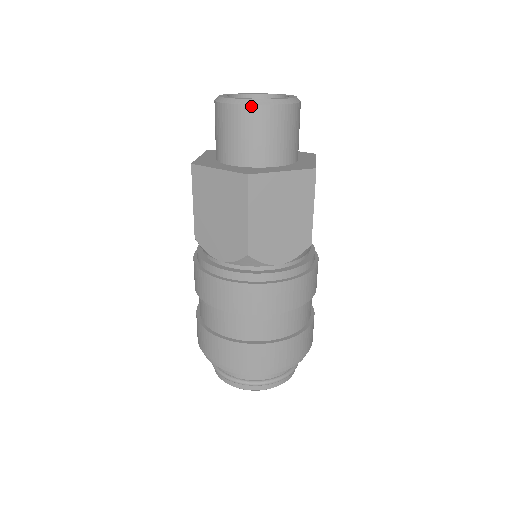
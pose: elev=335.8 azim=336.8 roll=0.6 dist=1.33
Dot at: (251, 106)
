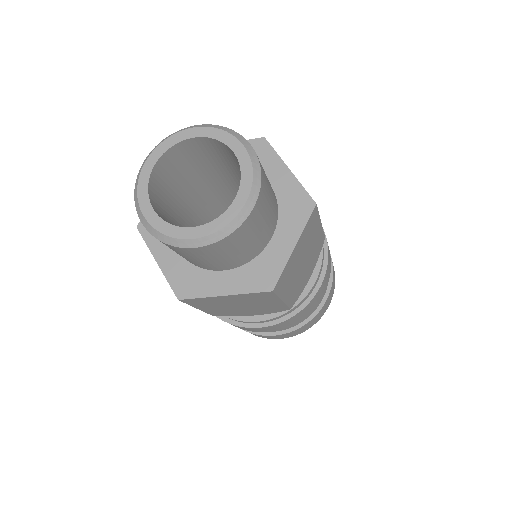
Dot at: (229, 236)
